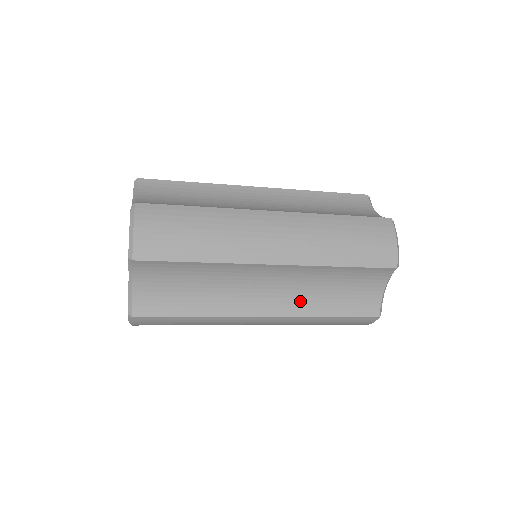
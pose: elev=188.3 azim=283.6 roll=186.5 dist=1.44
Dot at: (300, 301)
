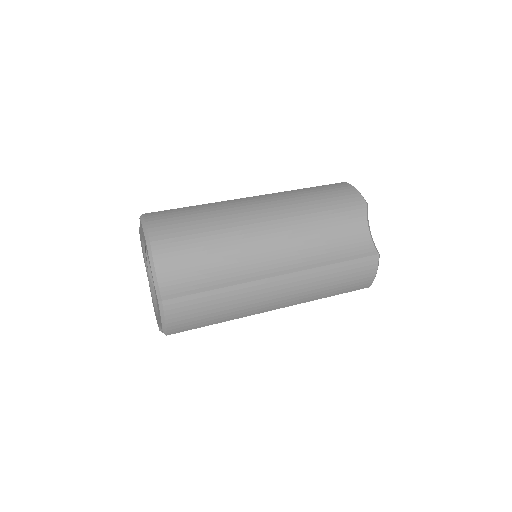
Dot at: occluded
